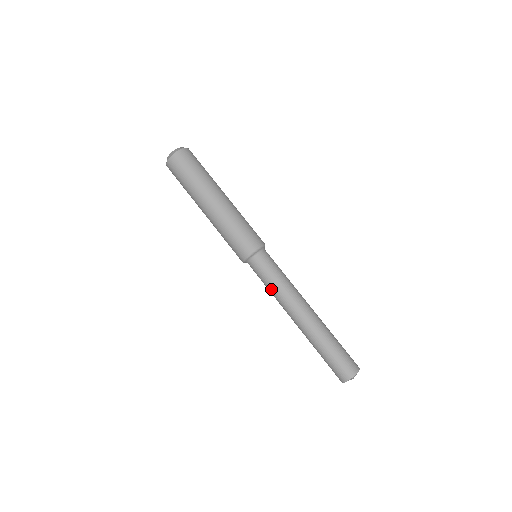
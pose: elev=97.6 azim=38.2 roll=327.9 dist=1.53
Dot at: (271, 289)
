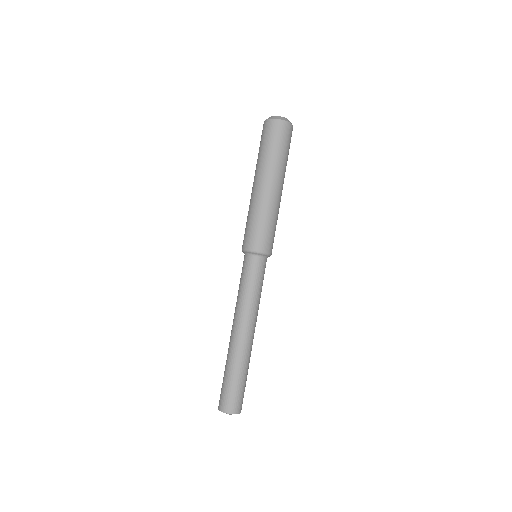
Dot at: occluded
